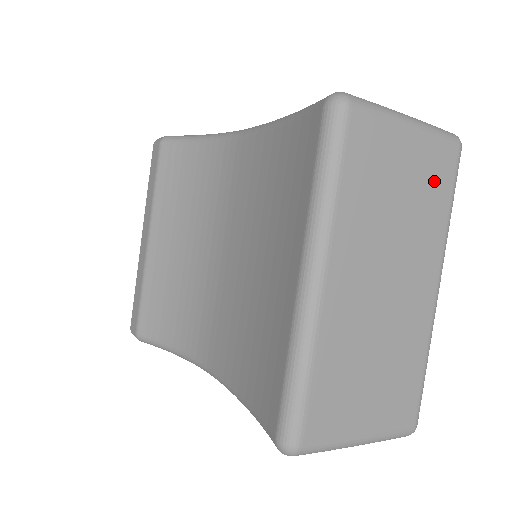
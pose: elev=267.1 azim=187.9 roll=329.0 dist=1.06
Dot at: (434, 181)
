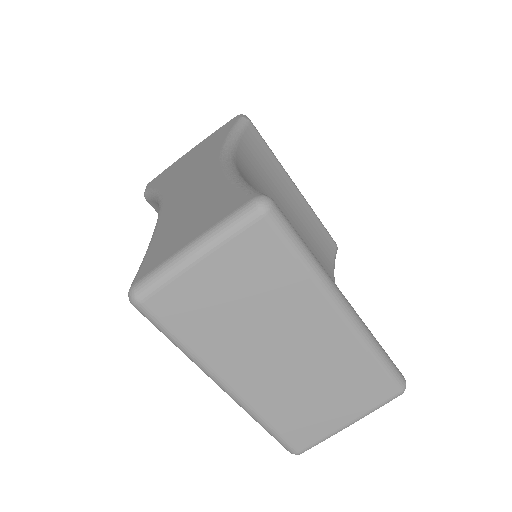
Dot at: (262, 264)
